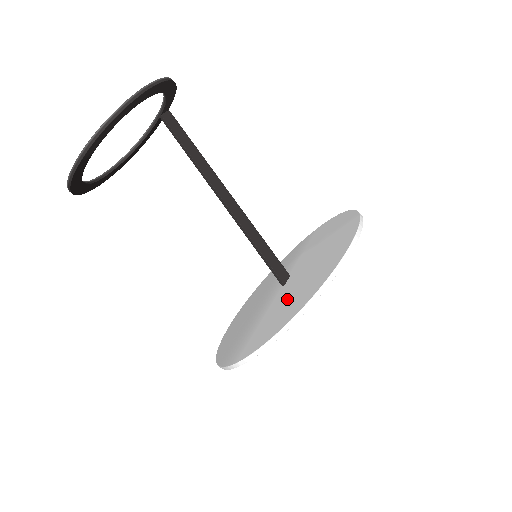
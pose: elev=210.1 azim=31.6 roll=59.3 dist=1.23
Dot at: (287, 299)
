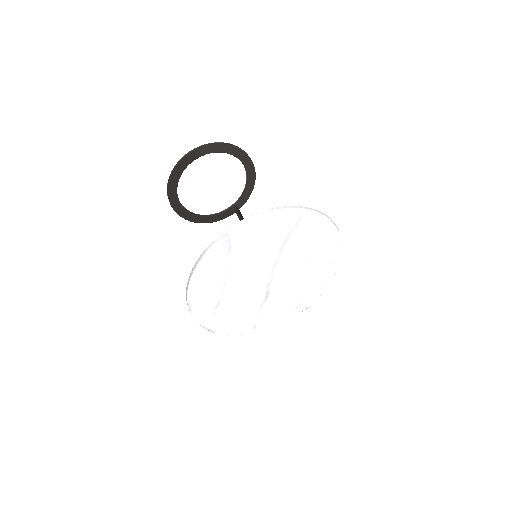
Dot at: (272, 244)
